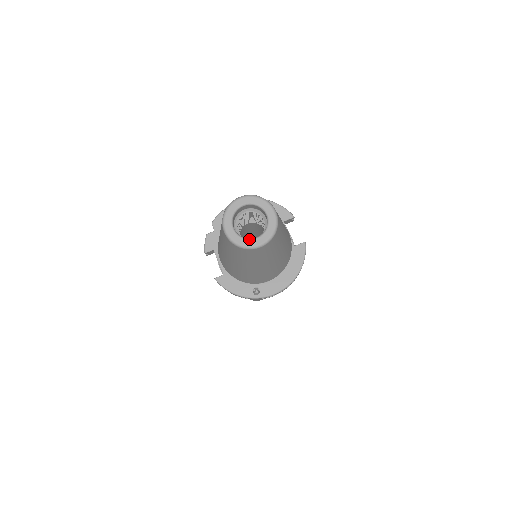
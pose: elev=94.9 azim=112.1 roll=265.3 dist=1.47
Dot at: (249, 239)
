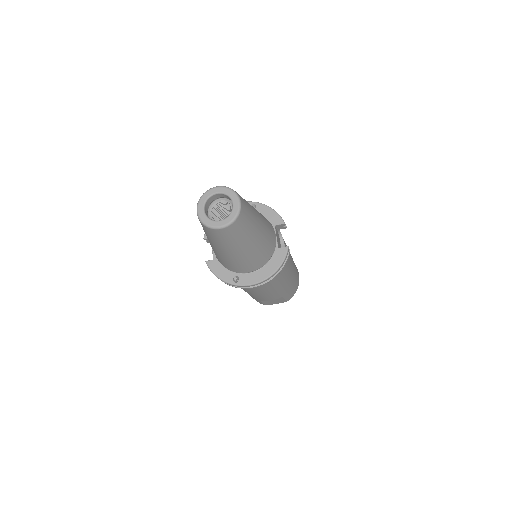
Dot at: (213, 220)
